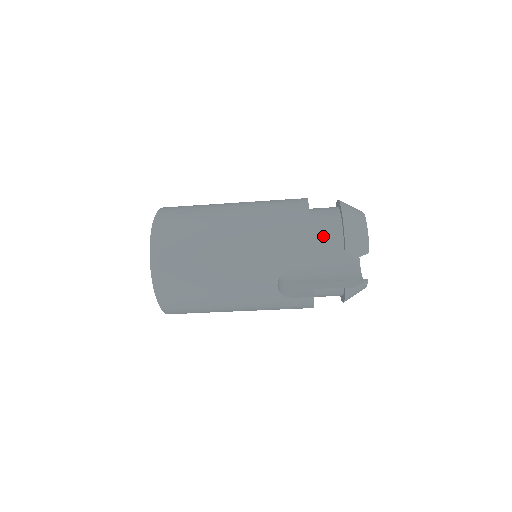
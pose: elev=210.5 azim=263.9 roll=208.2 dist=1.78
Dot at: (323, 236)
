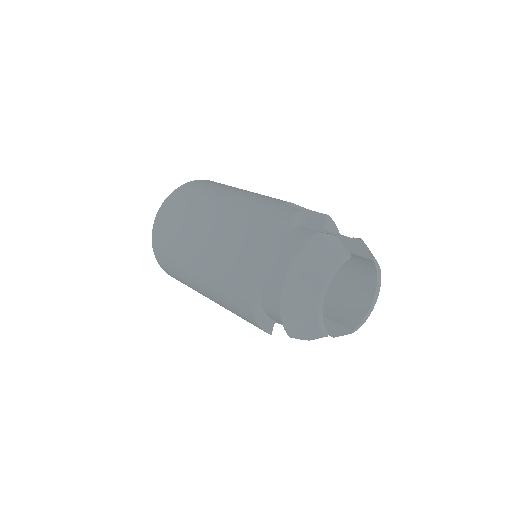
Dot at: (272, 312)
